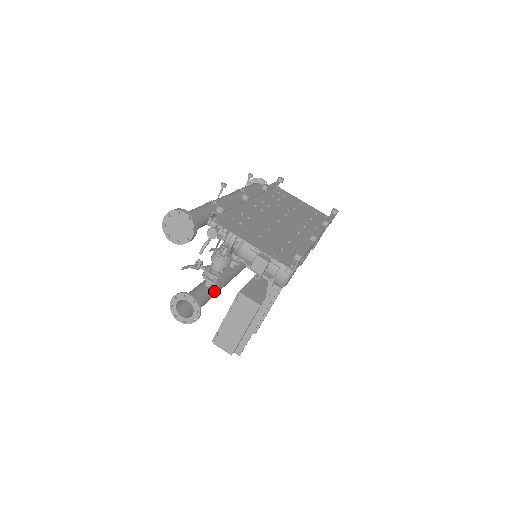
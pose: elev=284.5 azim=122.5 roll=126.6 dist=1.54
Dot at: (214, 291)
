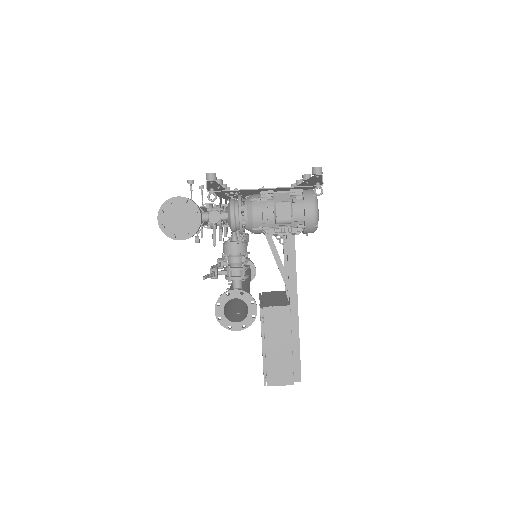
Dot at: occluded
